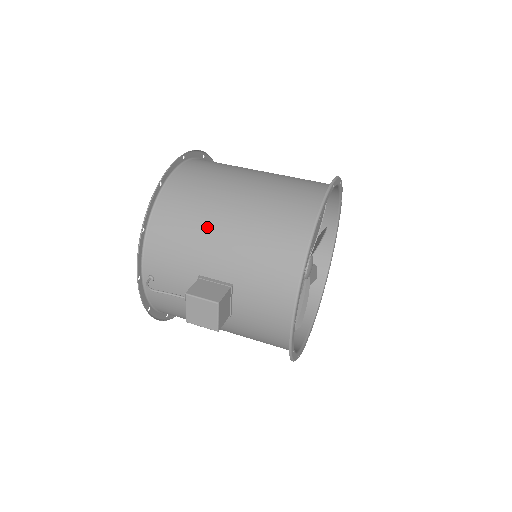
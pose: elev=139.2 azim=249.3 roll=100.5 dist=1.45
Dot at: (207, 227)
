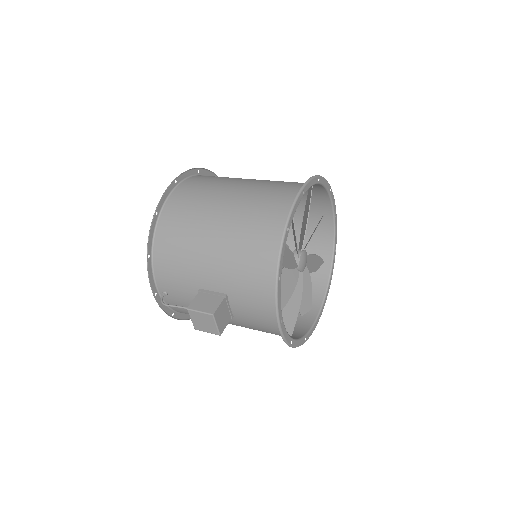
Dot at: (198, 248)
